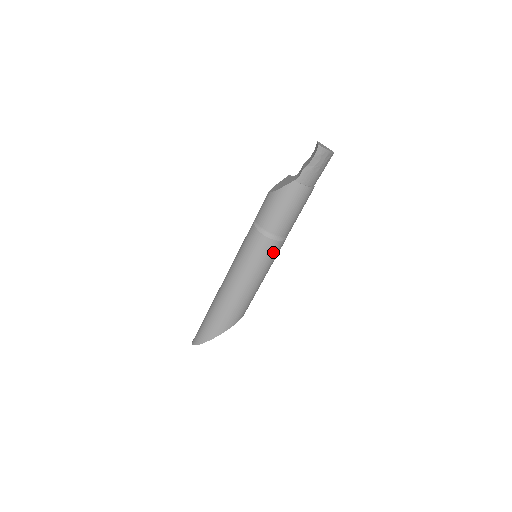
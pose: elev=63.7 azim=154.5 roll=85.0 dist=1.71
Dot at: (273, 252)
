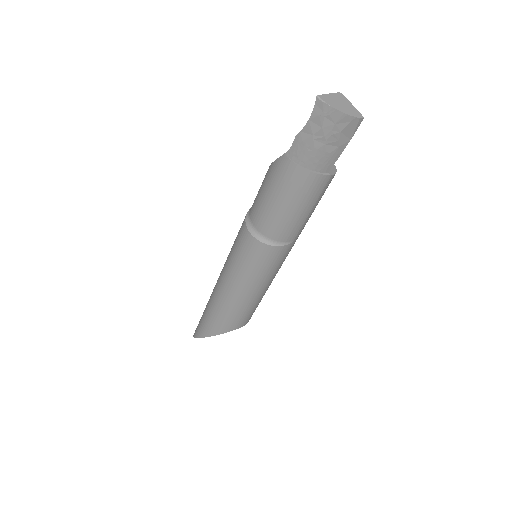
Dot at: (260, 258)
